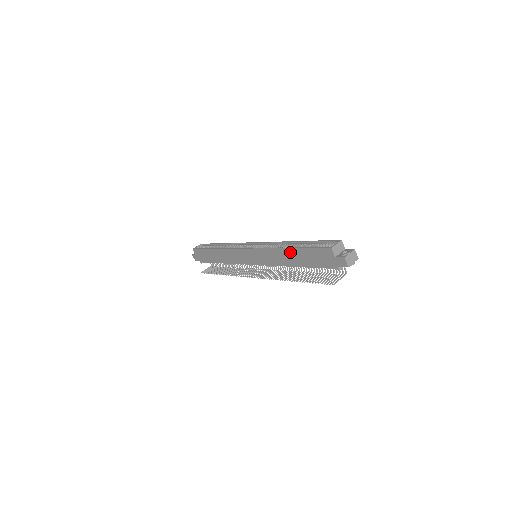
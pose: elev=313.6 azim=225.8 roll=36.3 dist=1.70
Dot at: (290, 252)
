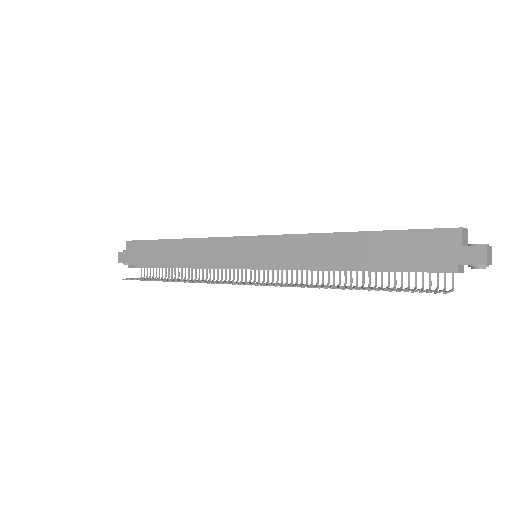
Dot at: (352, 239)
